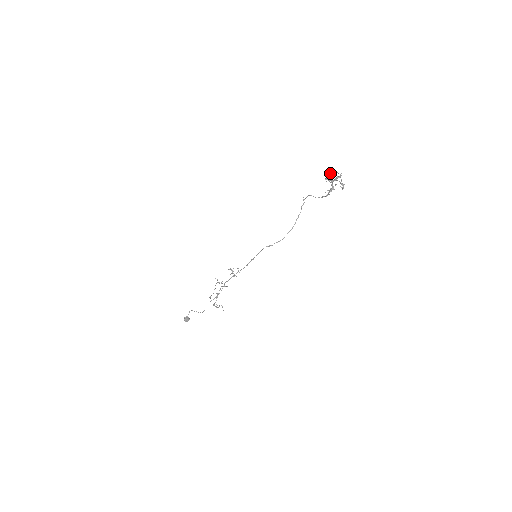
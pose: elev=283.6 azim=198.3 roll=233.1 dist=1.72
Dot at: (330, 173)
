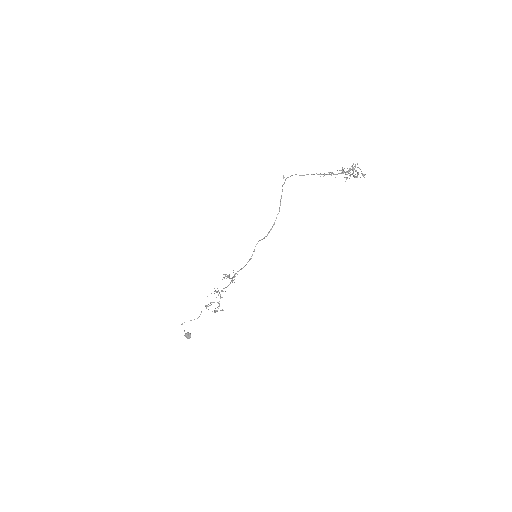
Dot at: occluded
